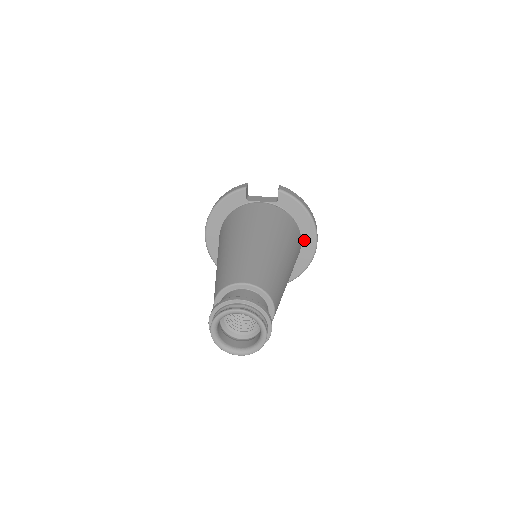
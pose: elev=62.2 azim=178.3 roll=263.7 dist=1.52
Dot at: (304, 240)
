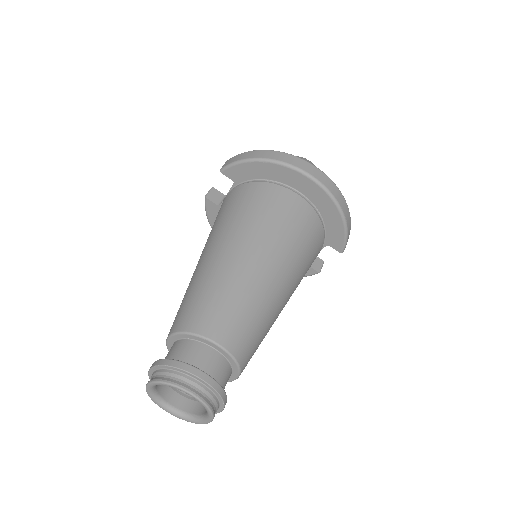
Dot at: (297, 187)
